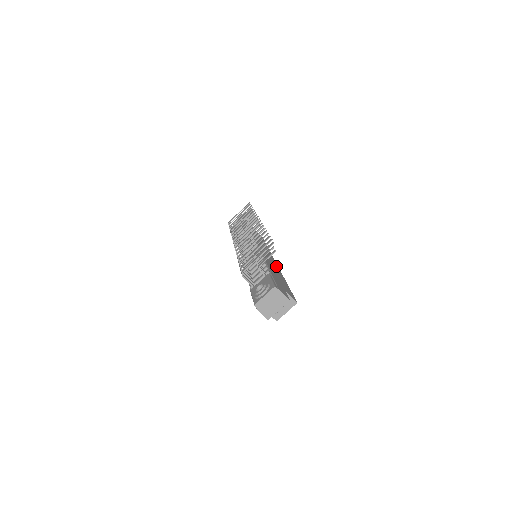
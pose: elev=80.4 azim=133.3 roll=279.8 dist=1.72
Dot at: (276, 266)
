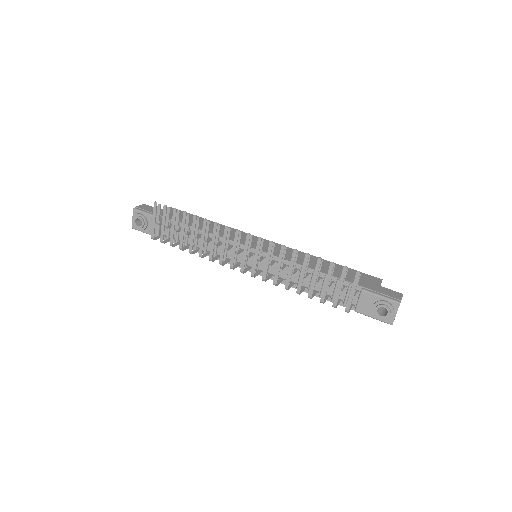
Dot at: (290, 250)
